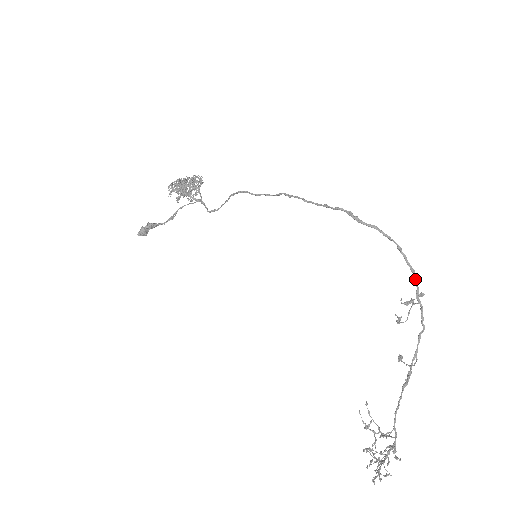
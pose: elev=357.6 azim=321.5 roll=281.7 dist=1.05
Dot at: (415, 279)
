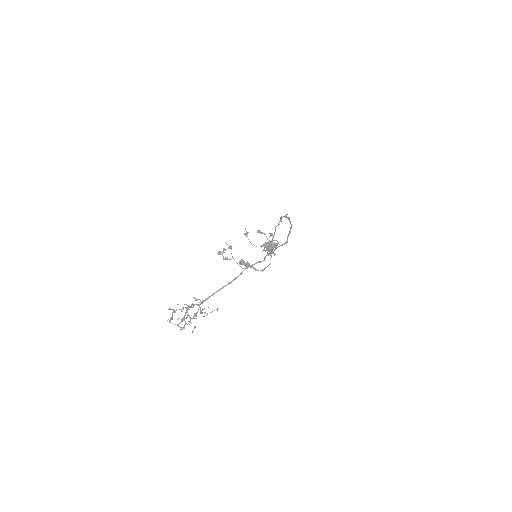
Dot at: (286, 242)
